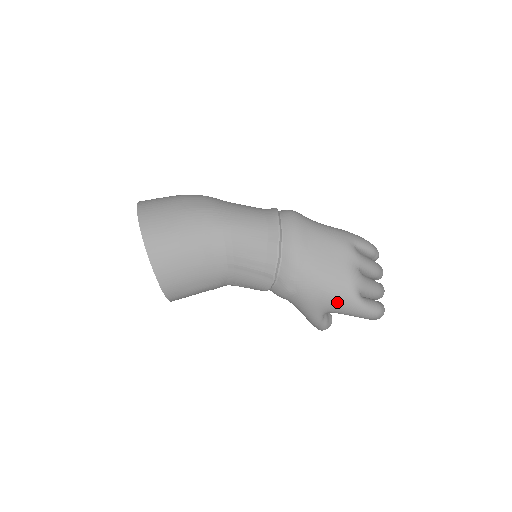
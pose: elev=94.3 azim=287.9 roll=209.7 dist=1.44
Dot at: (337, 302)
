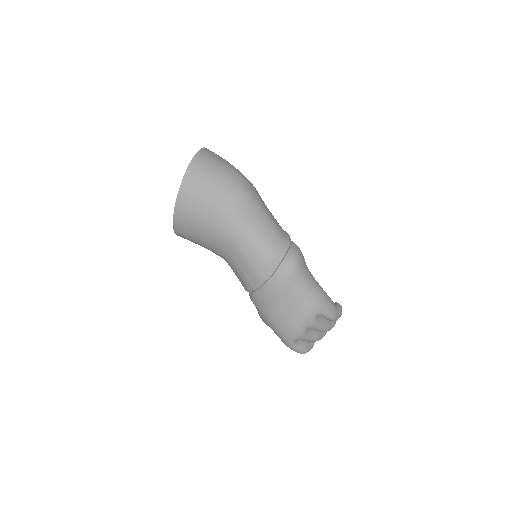
Dot at: (278, 334)
